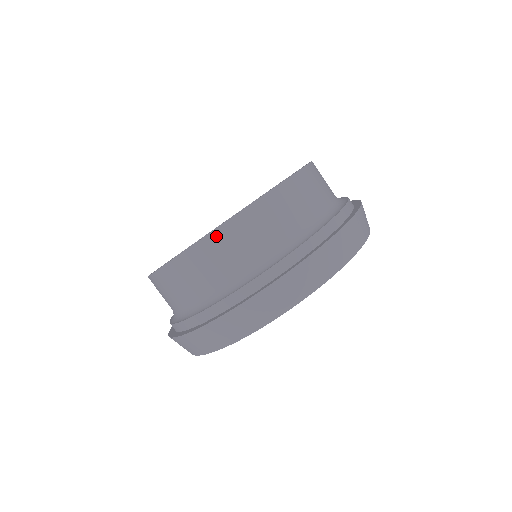
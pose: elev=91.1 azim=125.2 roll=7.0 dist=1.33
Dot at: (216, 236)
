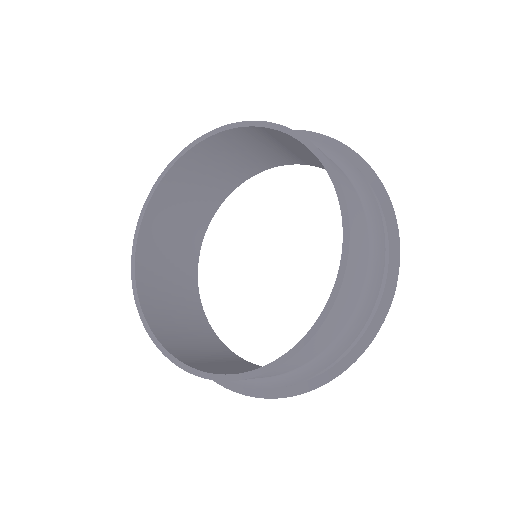
Dot at: (352, 243)
